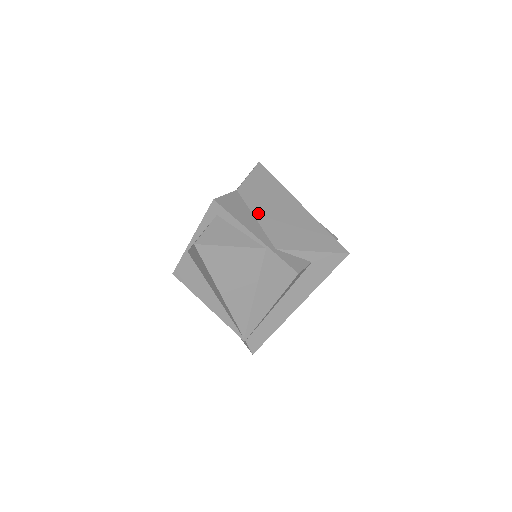
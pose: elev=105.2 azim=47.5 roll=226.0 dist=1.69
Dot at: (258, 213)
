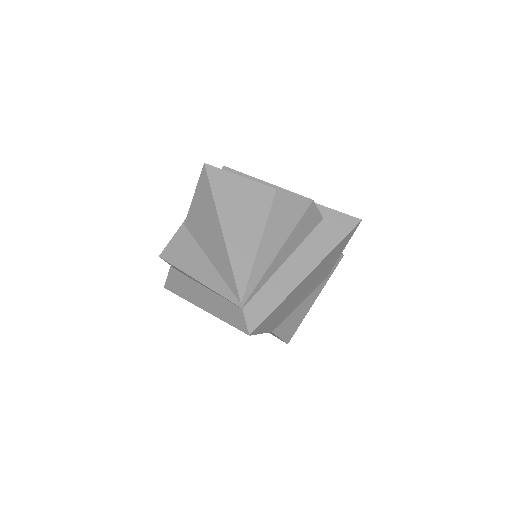
Dot at: occluded
